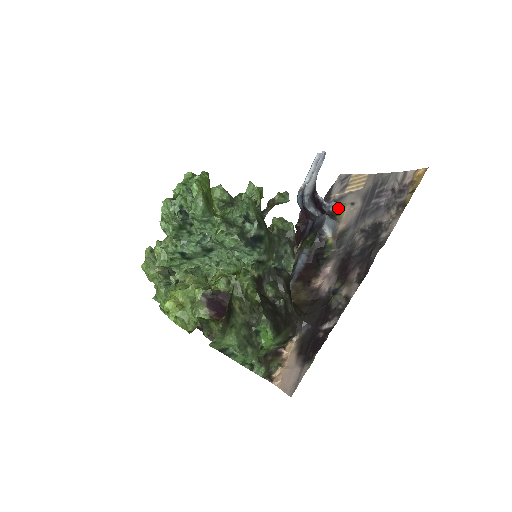
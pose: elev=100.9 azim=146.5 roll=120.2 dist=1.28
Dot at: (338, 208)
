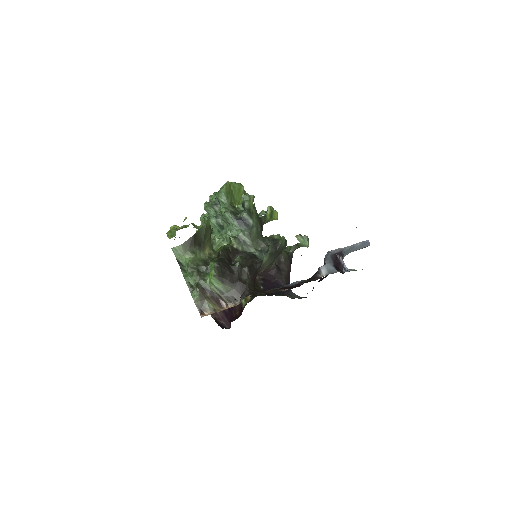
Dot at: occluded
